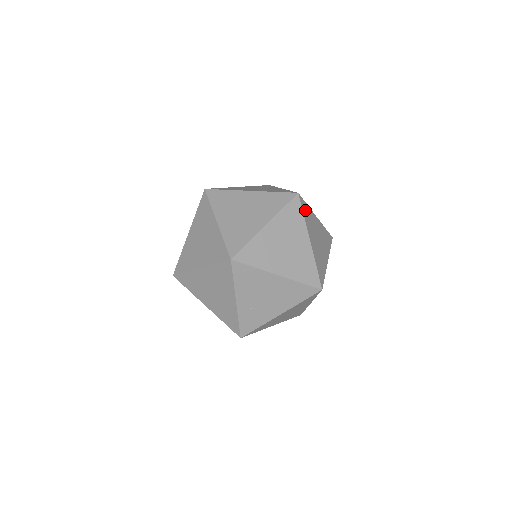
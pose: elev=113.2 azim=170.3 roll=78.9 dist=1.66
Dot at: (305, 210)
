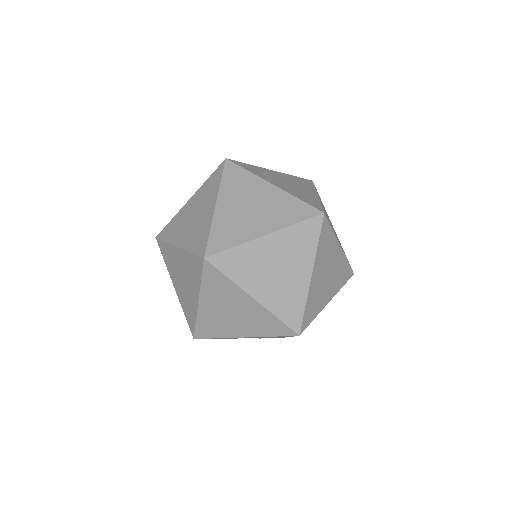
Dot at: (229, 264)
